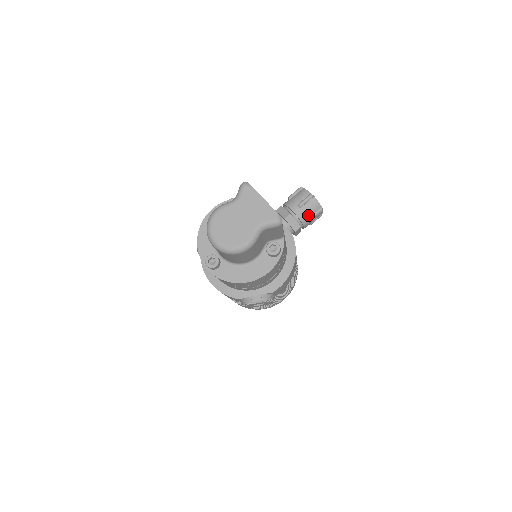
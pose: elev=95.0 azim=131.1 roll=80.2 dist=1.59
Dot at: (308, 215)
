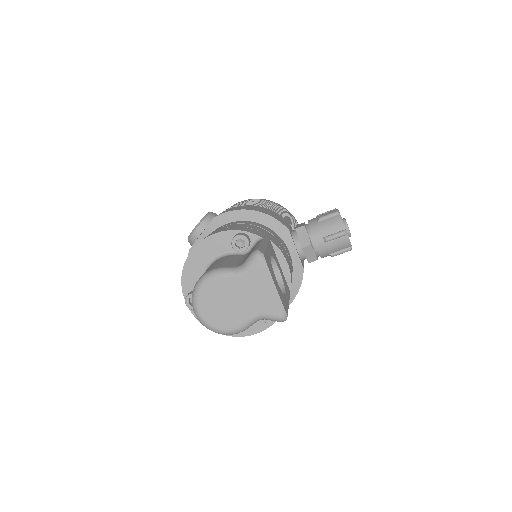
Dot at: (331, 251)
